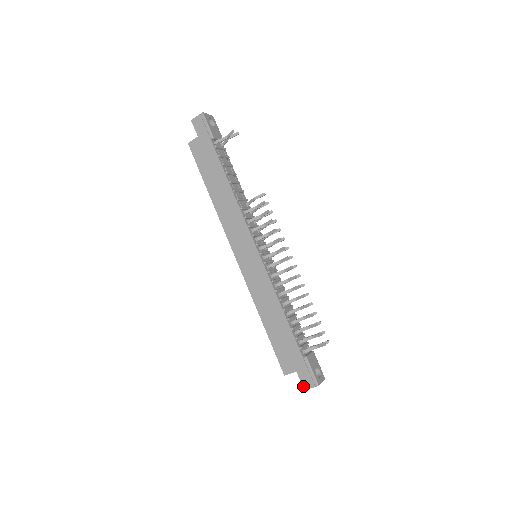
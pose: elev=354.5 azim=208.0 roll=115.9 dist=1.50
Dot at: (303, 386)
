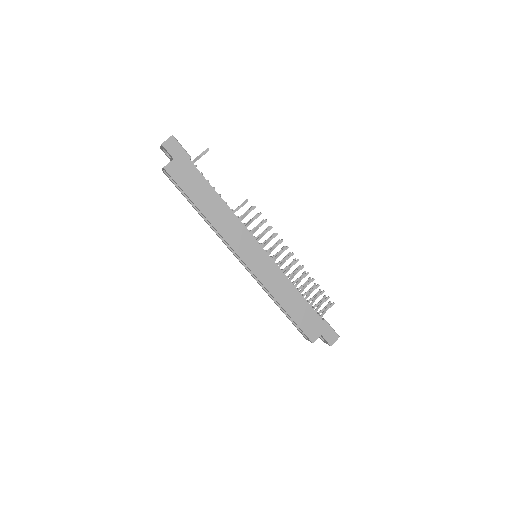
Dot at: (329, 343)
